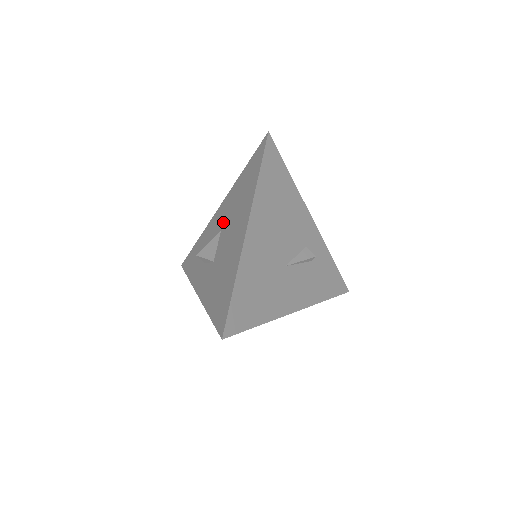
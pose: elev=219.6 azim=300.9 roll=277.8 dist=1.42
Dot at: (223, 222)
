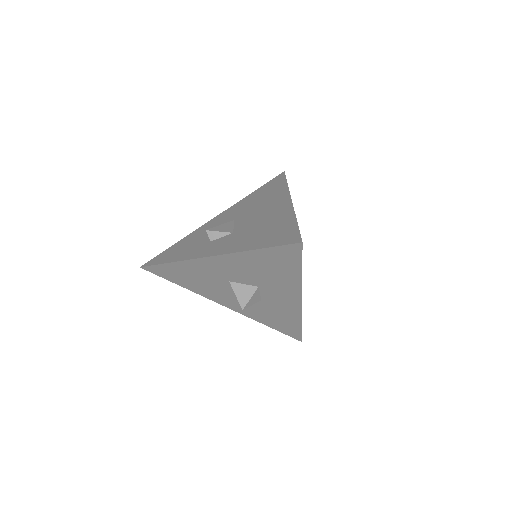
Dot at: (235, 216)
